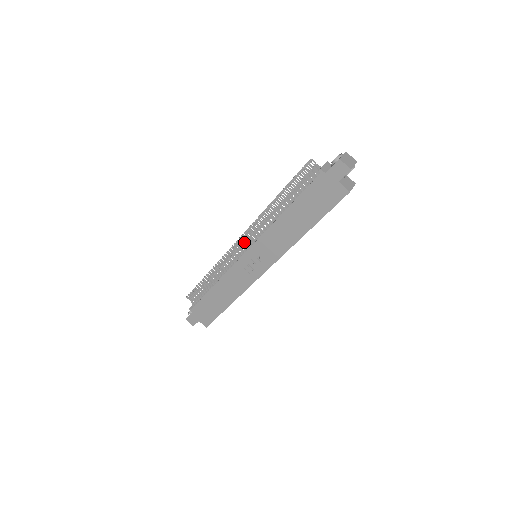
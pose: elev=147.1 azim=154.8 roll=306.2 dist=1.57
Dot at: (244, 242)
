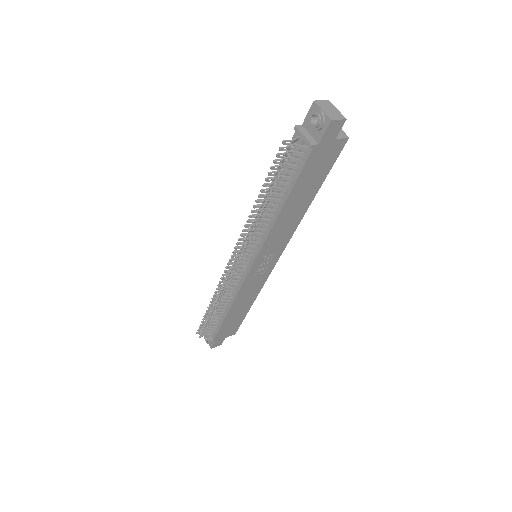
Dot at: occluded
